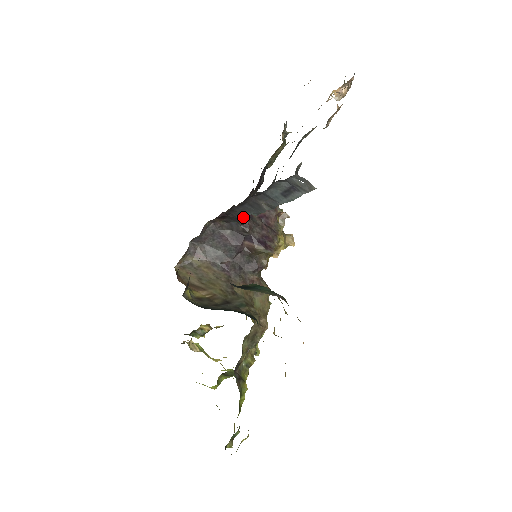
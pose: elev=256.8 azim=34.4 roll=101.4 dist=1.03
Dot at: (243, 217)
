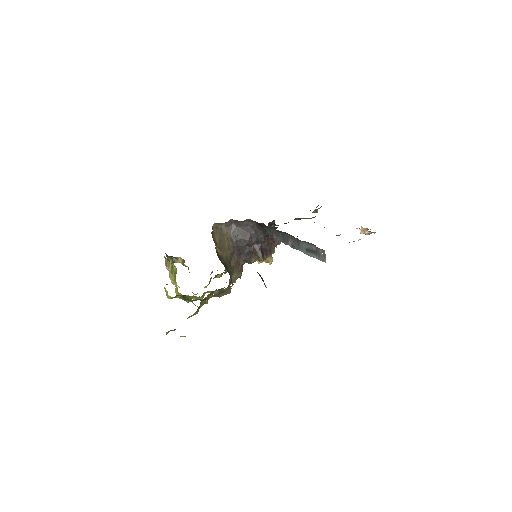
Dot at: occluded
